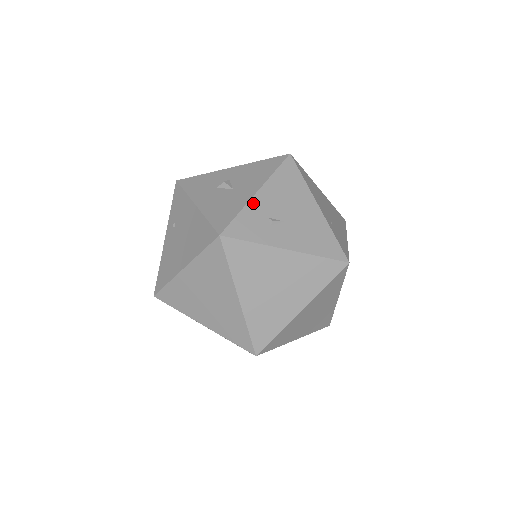
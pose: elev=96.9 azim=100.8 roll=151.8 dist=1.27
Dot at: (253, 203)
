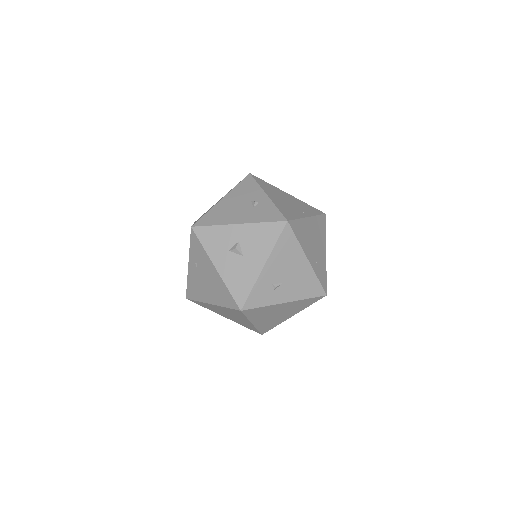
Dot at: (261, 277)
